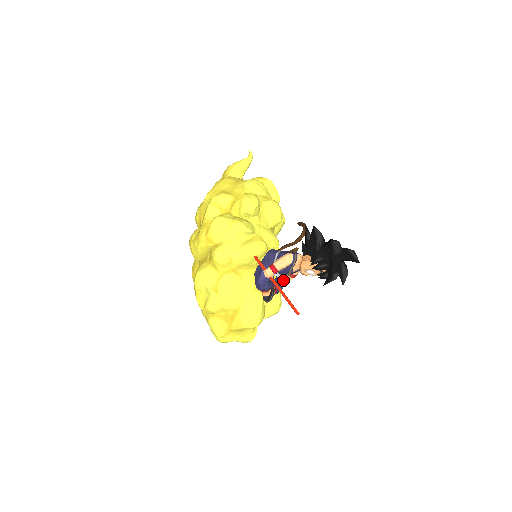
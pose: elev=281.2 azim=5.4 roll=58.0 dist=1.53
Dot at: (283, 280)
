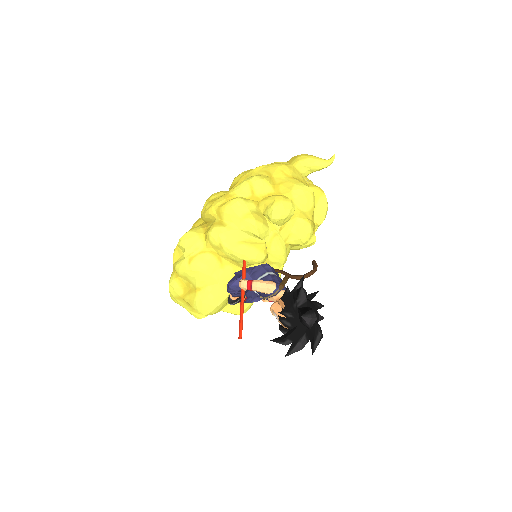
Dot at: (259, 296)
